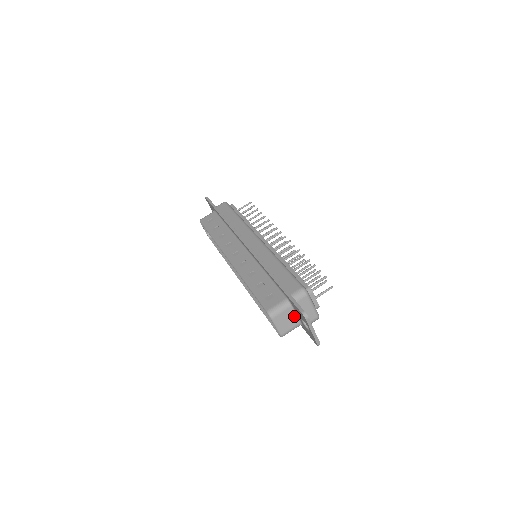
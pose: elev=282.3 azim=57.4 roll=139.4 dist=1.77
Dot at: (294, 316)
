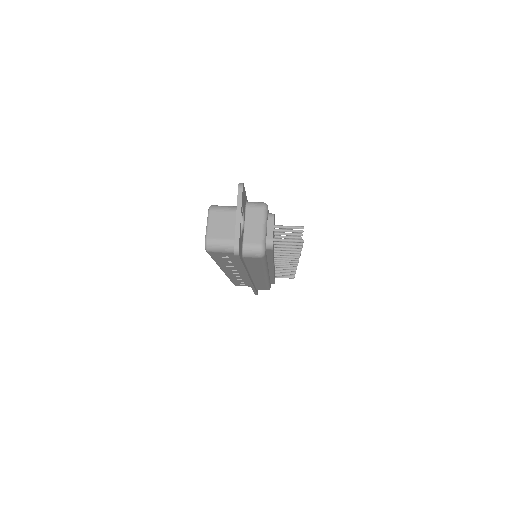
Dot at: occluded
